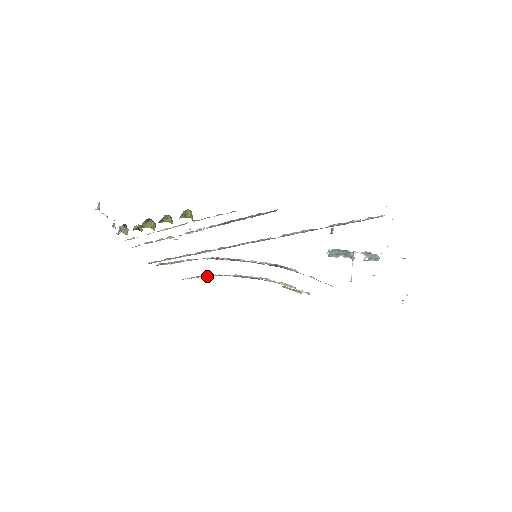
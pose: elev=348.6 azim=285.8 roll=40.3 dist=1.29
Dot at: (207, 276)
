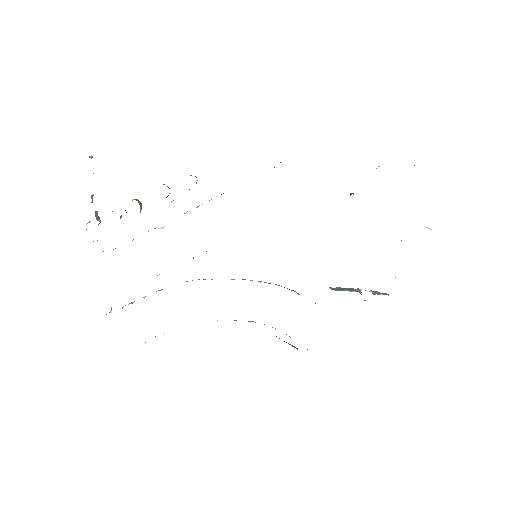
Dot at: occluded
